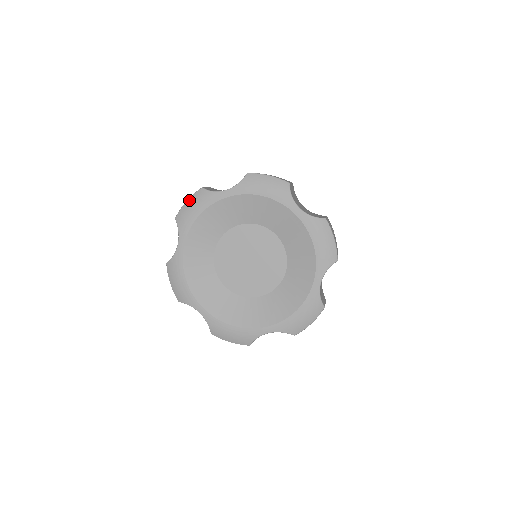
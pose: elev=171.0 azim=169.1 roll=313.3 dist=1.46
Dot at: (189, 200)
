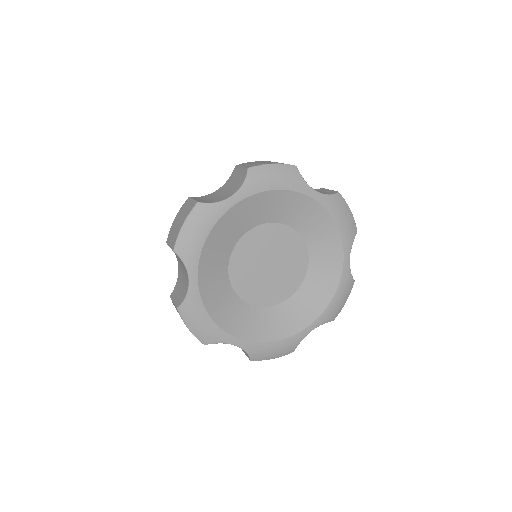
Dot at: (277, 165)
